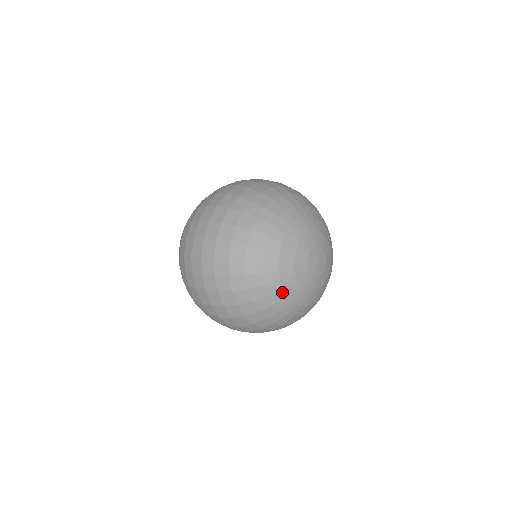
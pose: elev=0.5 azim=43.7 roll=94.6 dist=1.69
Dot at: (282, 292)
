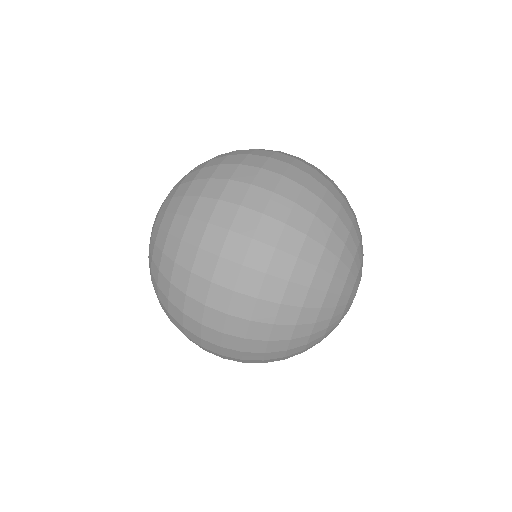
Dot at: (324, 331)
